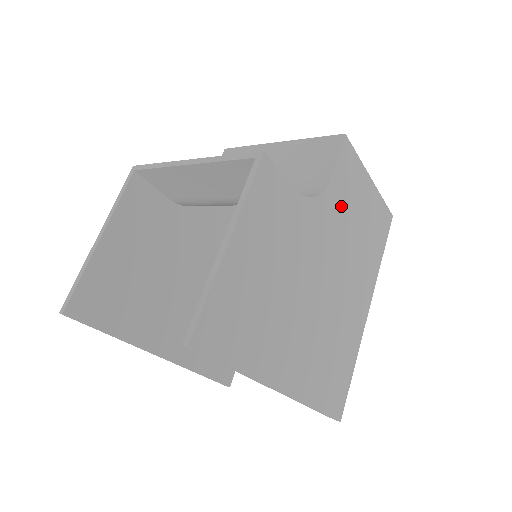
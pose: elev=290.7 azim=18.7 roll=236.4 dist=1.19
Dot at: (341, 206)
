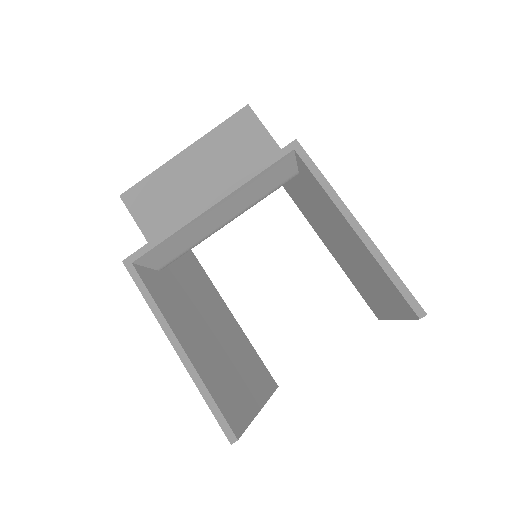
Dot at: occluded
